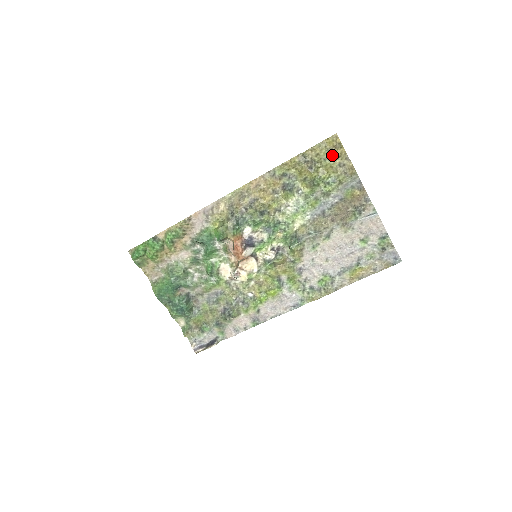
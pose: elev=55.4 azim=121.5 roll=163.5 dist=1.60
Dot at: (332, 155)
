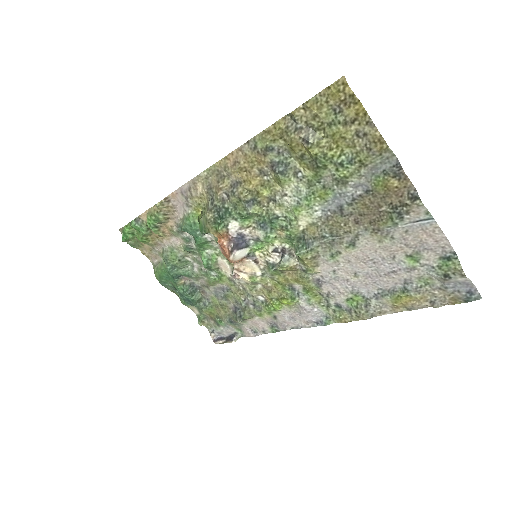
Dot at: (341, 116)
